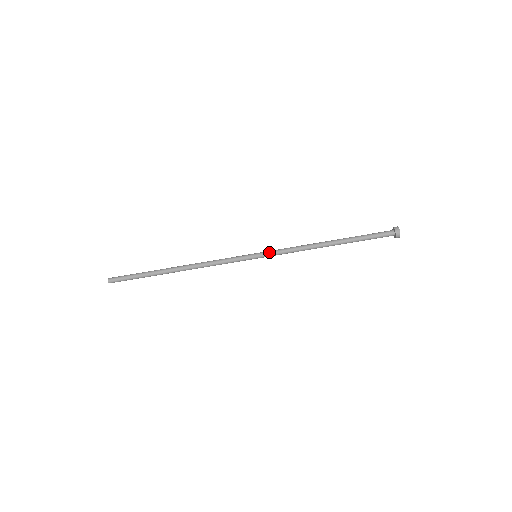
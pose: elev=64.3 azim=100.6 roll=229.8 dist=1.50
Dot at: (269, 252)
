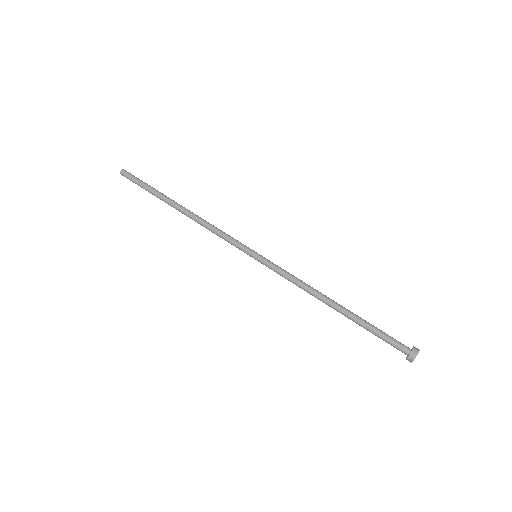
Dot at: occluded
